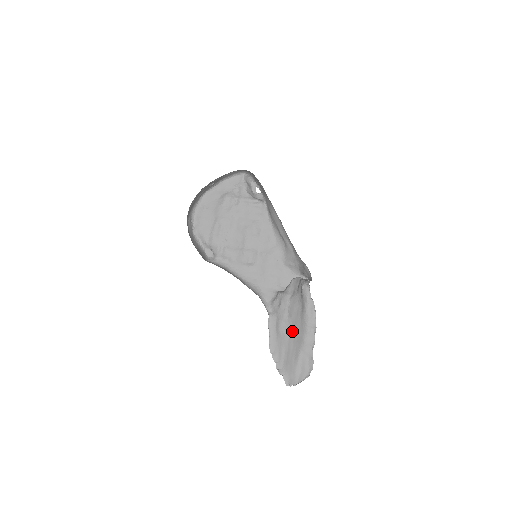
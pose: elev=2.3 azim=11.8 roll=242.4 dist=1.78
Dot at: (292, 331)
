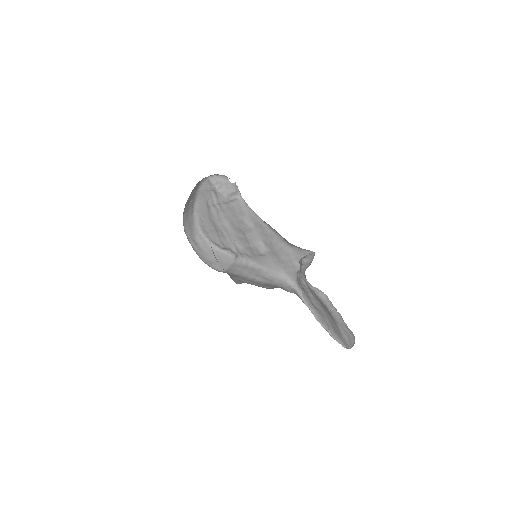
Dot at: (323, 307)
